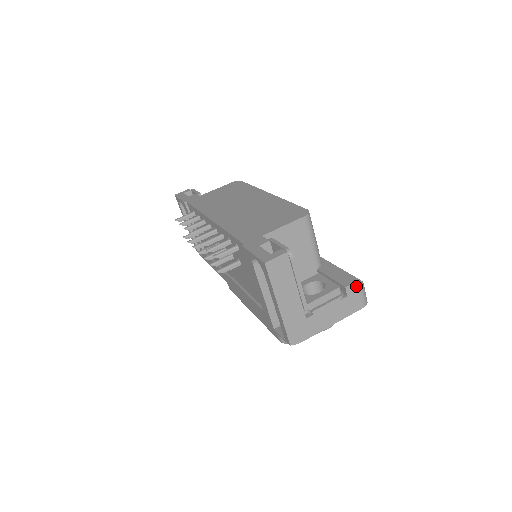
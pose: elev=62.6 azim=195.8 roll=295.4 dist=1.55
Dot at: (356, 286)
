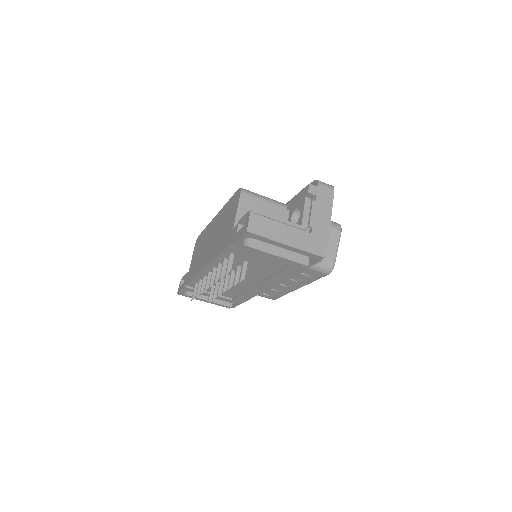
Dot at: occluded
